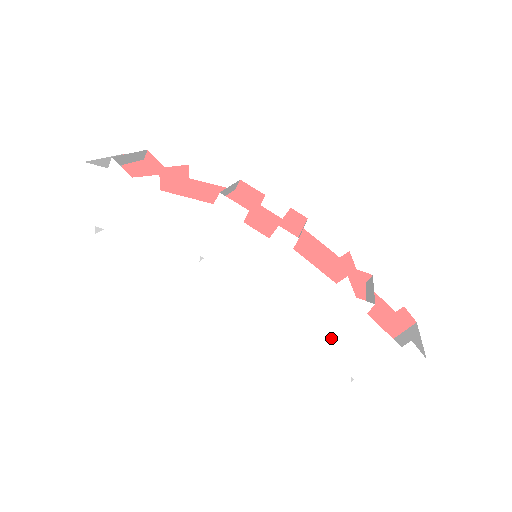
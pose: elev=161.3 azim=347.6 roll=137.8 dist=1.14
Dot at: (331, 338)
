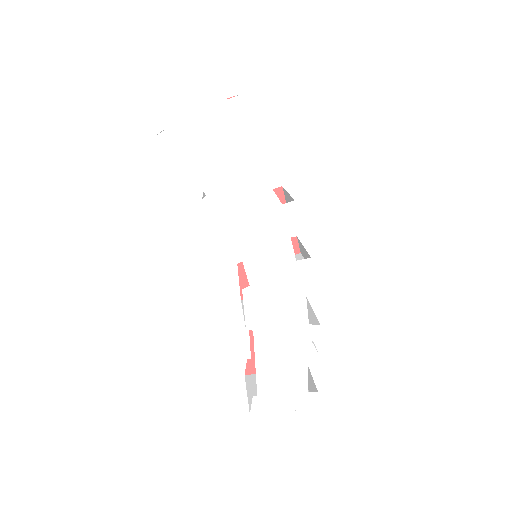
Dot at: (270, 358)
